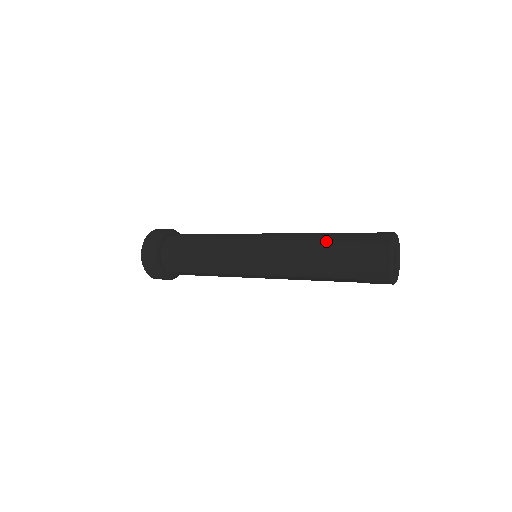
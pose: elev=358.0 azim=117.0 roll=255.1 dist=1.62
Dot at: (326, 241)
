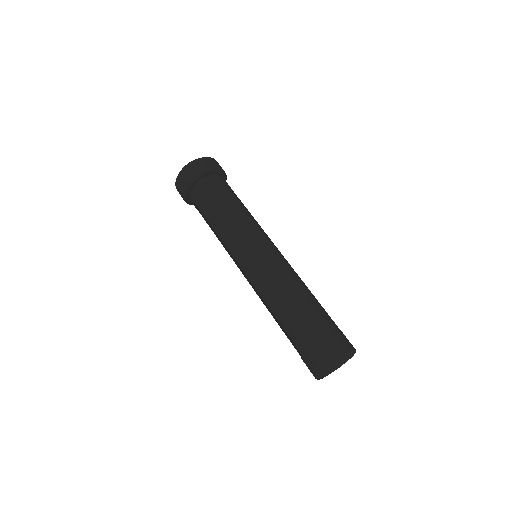
Dot at: (282, 325)
